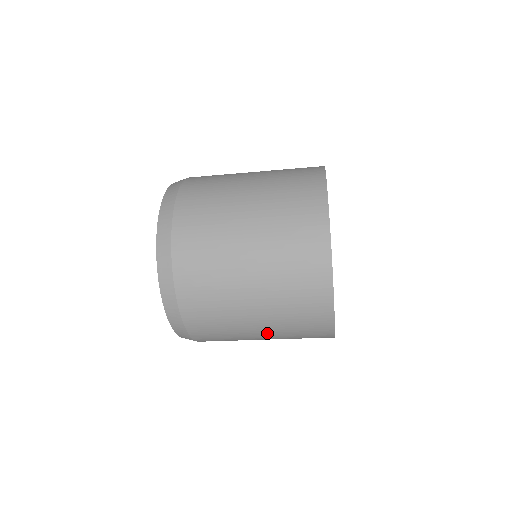
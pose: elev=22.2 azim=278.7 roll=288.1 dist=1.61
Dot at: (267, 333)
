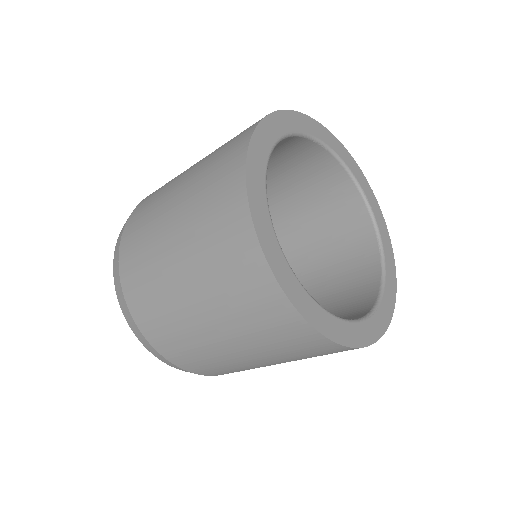
Dot at: (225, 334)
